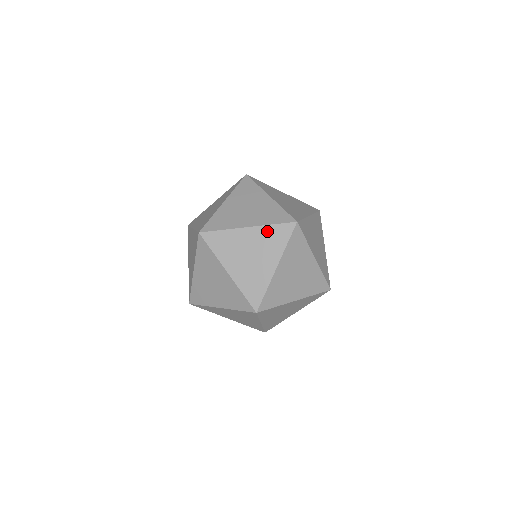
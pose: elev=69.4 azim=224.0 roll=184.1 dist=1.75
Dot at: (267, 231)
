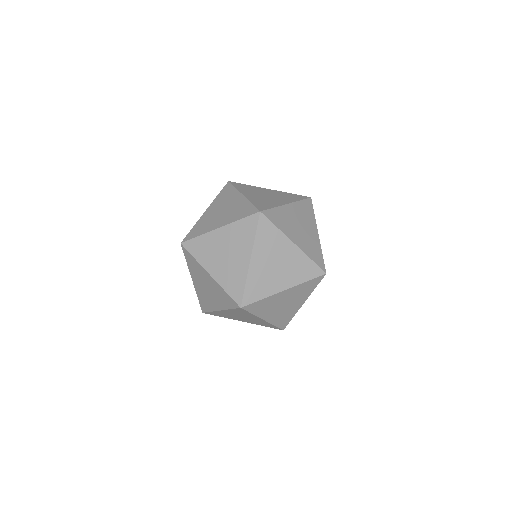
Dot at: (232, 311)
